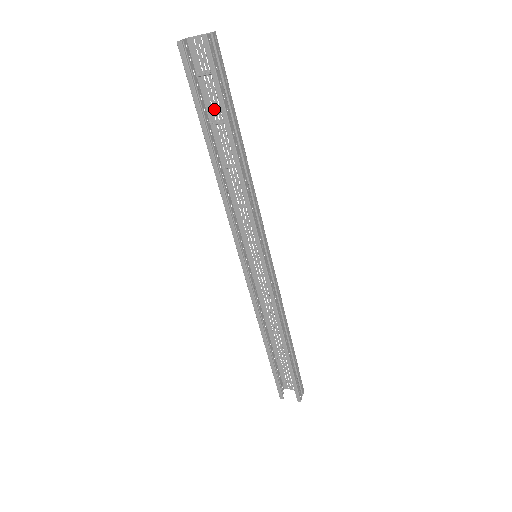
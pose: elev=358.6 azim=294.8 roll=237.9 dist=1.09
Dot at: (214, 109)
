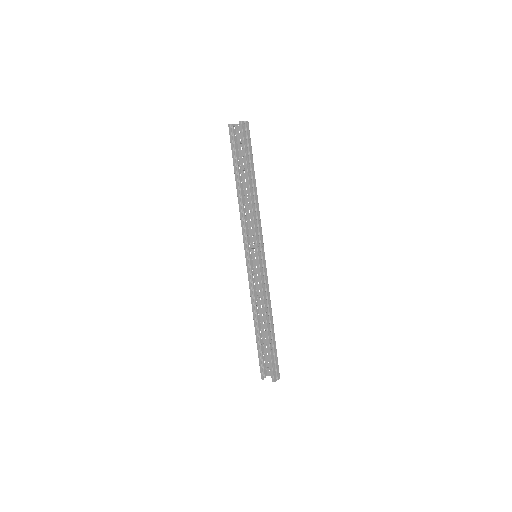
Dot at: occluded
